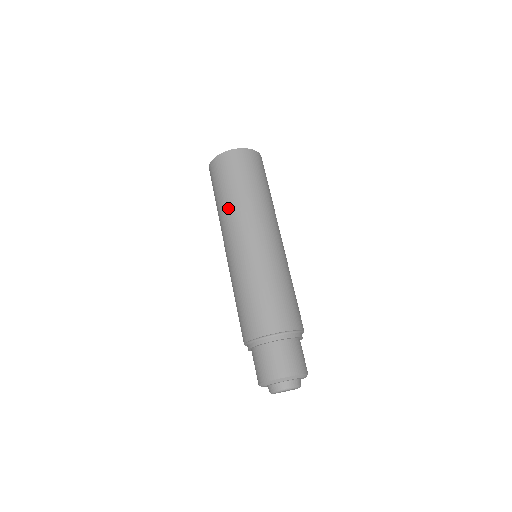
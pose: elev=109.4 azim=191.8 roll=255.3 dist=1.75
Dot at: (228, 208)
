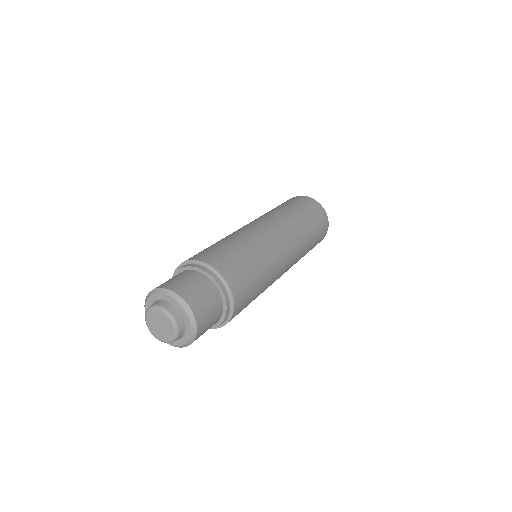
Dot at: (273, 211)
